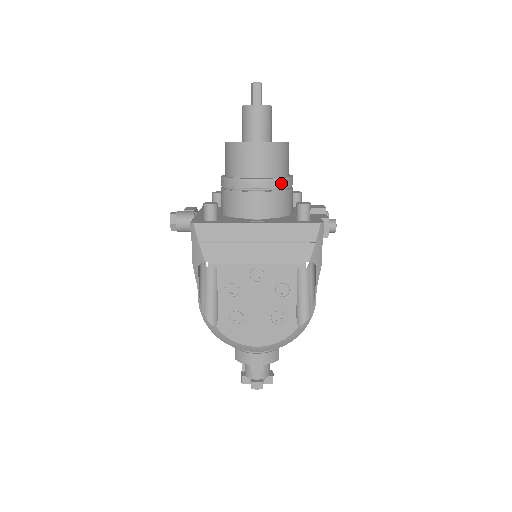
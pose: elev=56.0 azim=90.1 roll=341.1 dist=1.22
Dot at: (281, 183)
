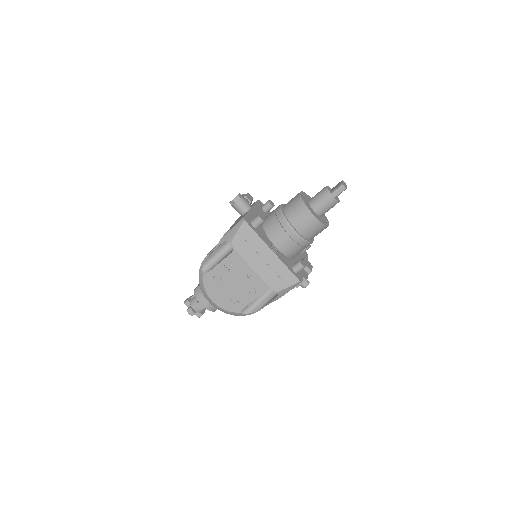
Dot at: (304, 242)
